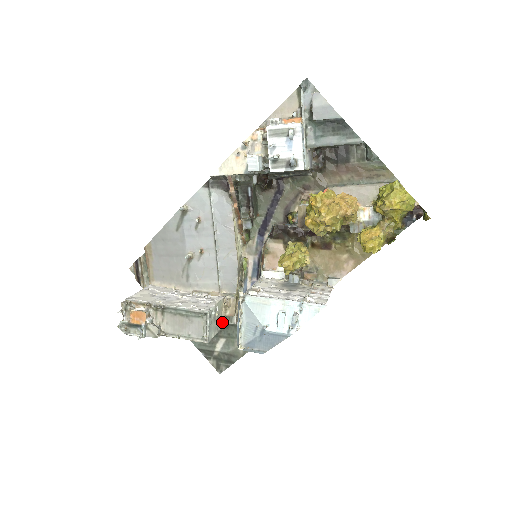
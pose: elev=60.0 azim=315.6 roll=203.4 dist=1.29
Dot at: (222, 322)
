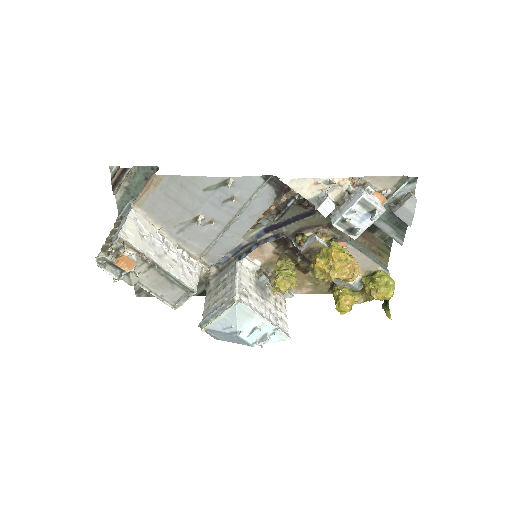
Dot at: occluded
